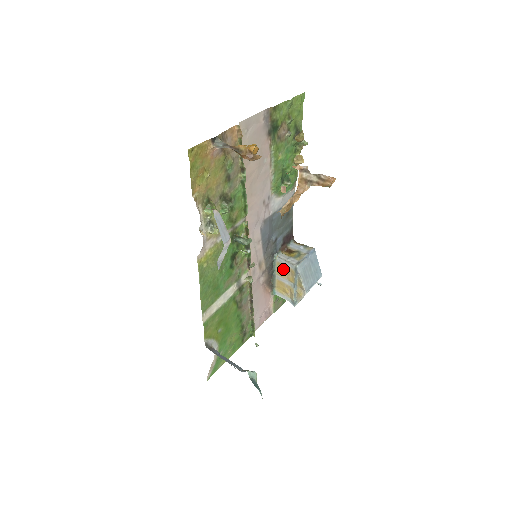
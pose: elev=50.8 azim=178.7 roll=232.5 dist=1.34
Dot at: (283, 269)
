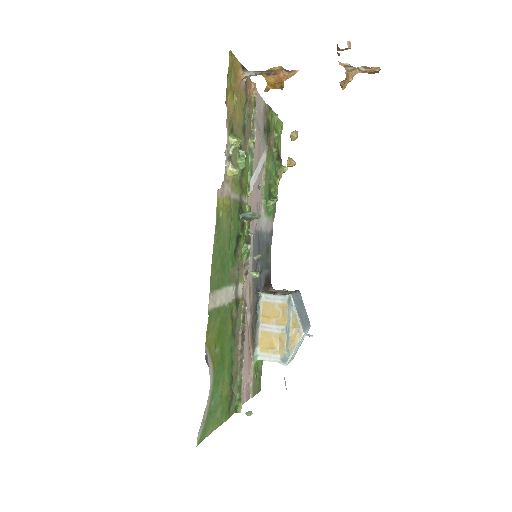
Dot at: (270, 310)
